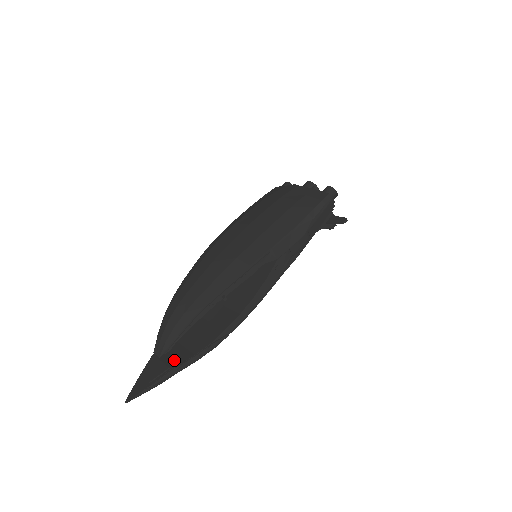
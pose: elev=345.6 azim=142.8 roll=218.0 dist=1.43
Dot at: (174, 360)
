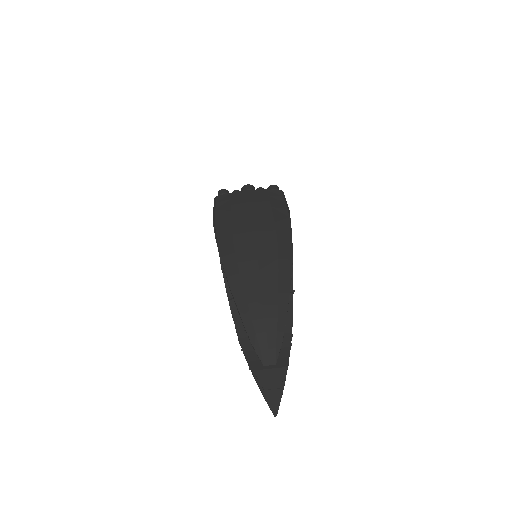
Dot at: (280, 361)
